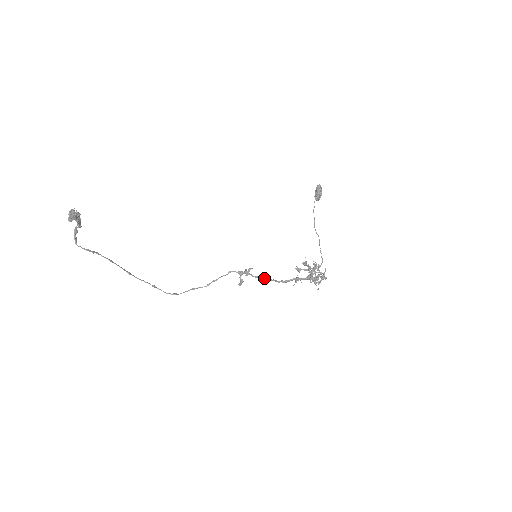
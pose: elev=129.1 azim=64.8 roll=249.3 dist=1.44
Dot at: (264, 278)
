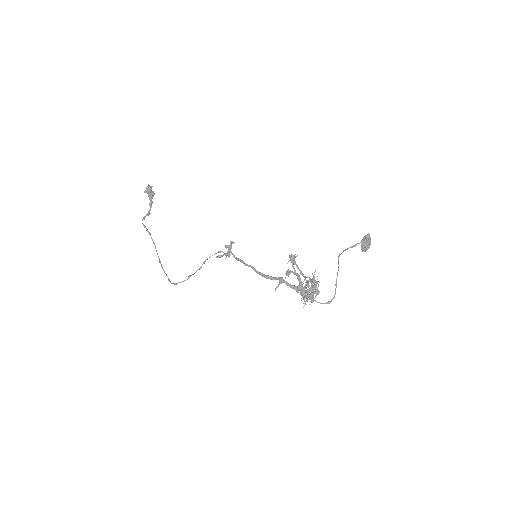
Dot at: occluded
